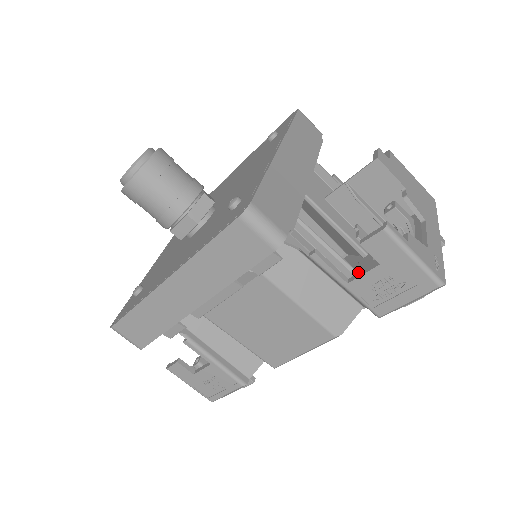
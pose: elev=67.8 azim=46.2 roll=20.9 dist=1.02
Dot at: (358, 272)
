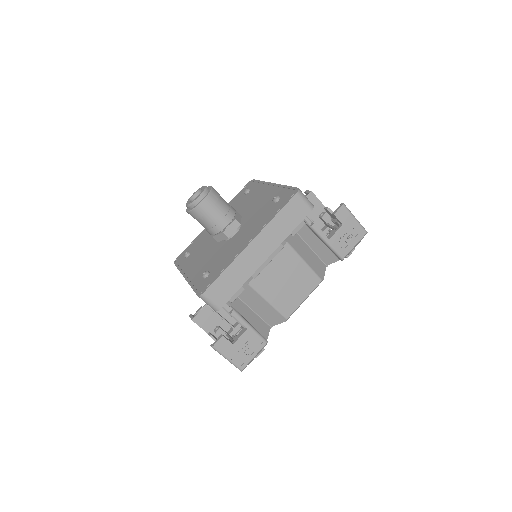
Dot at: occluded
